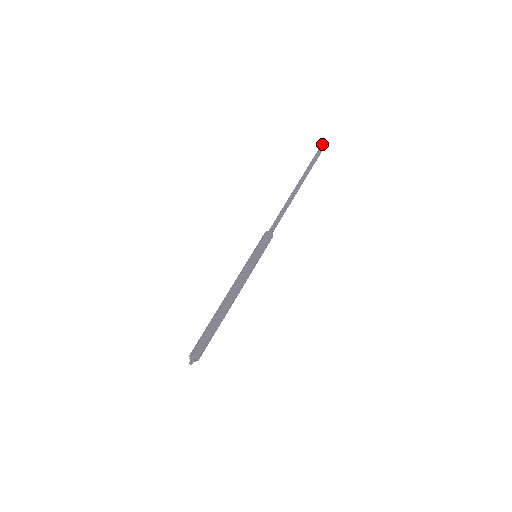
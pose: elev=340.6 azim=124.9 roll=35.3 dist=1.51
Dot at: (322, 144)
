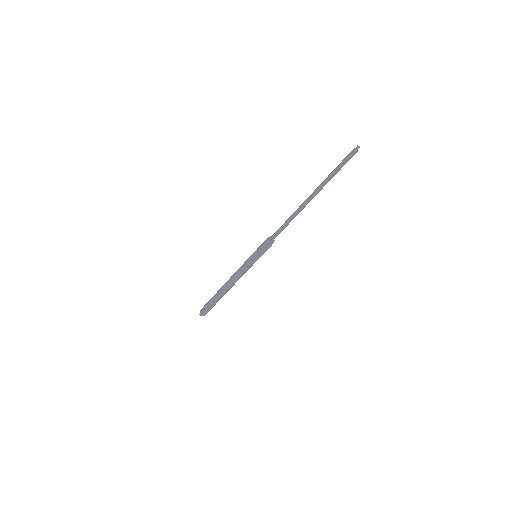
Dot at: (356, 147)
